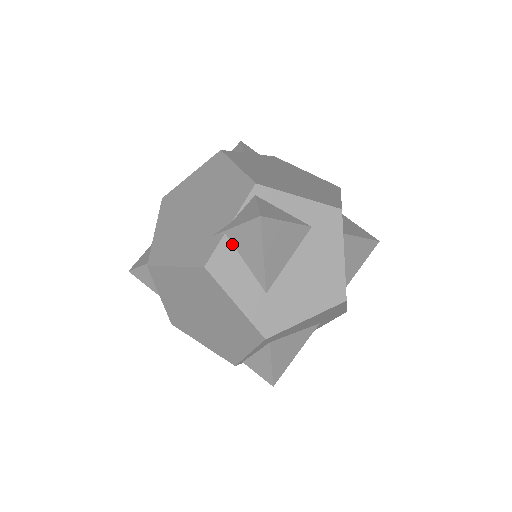
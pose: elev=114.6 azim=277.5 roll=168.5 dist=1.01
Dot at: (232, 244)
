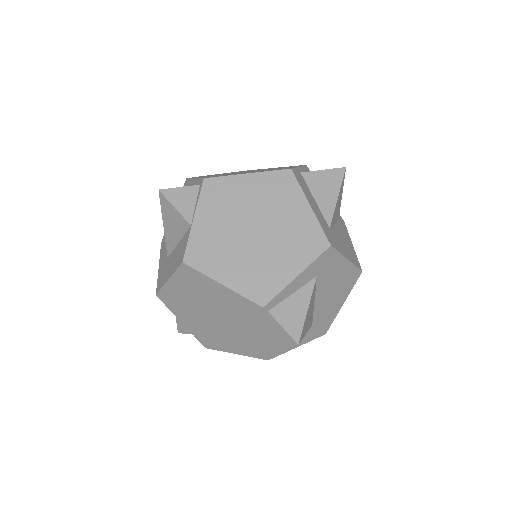
Dot at: occluded
